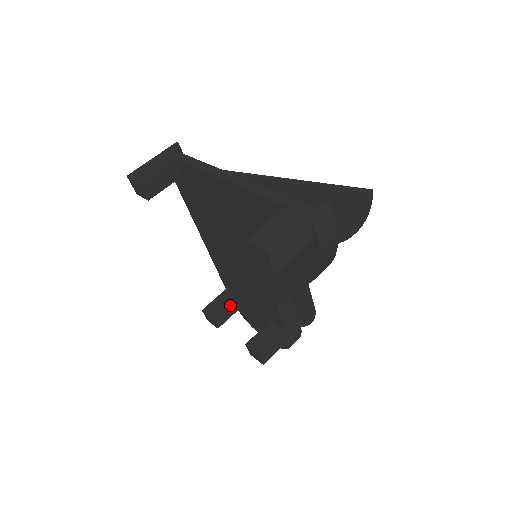
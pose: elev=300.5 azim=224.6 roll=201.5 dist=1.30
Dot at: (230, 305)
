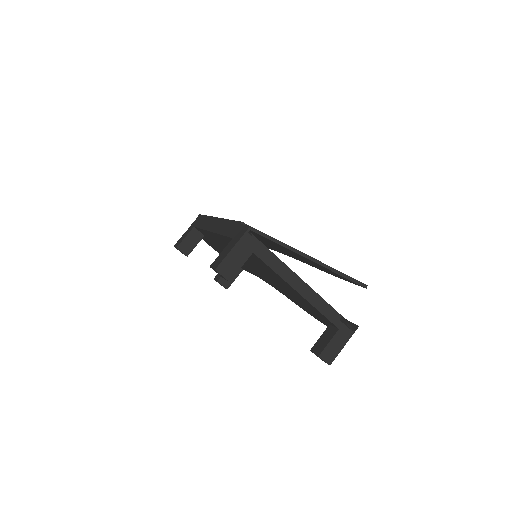
Dot at: (198, 242)
